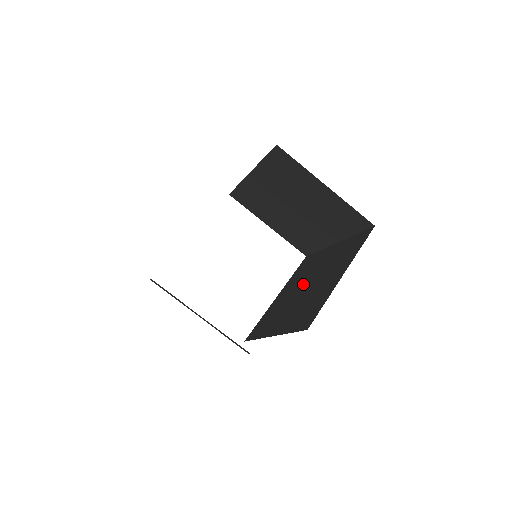
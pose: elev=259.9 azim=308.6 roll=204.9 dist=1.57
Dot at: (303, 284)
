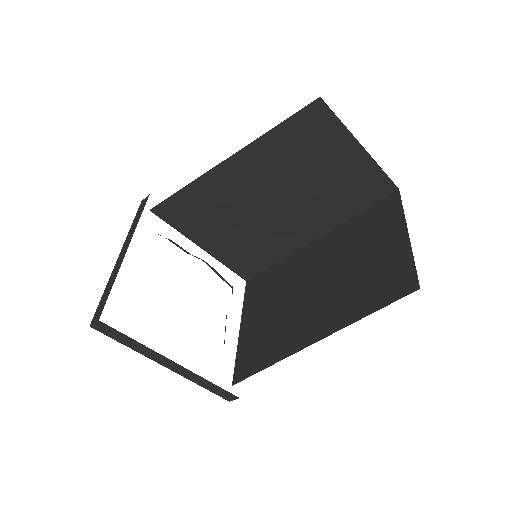
Dot at: occluded
